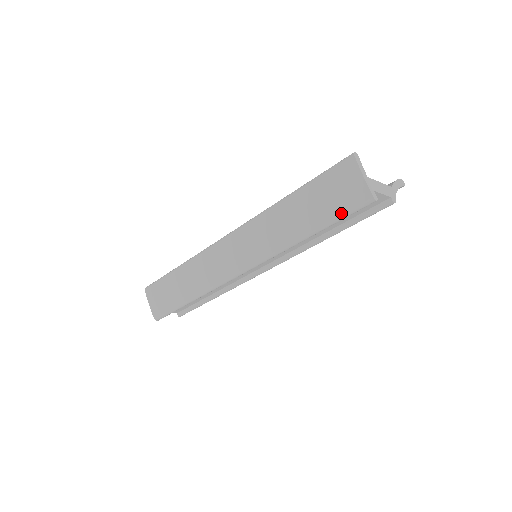
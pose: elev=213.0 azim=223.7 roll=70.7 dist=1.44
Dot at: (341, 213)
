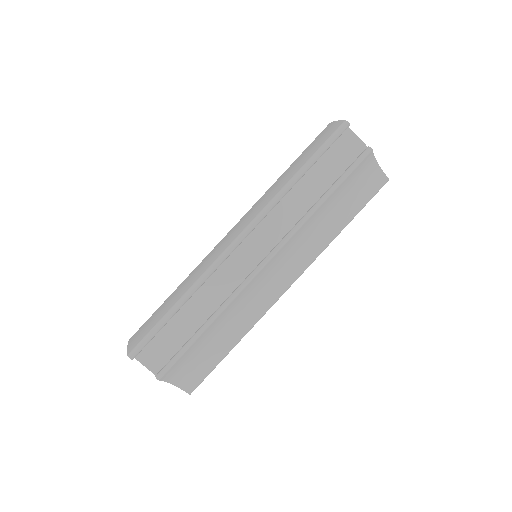
Dot at: (323, 143)
